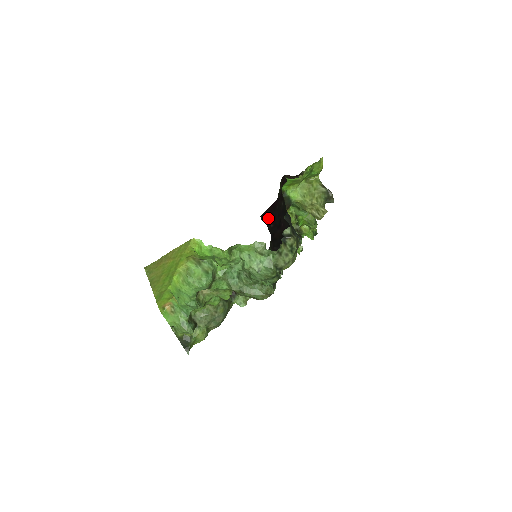
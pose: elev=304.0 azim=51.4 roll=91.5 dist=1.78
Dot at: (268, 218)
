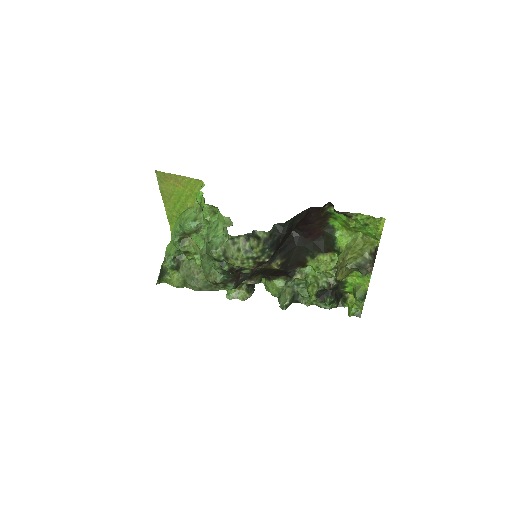
Dot at: occluded
